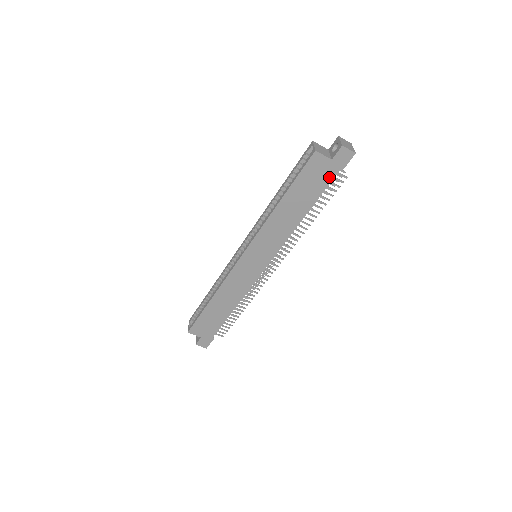
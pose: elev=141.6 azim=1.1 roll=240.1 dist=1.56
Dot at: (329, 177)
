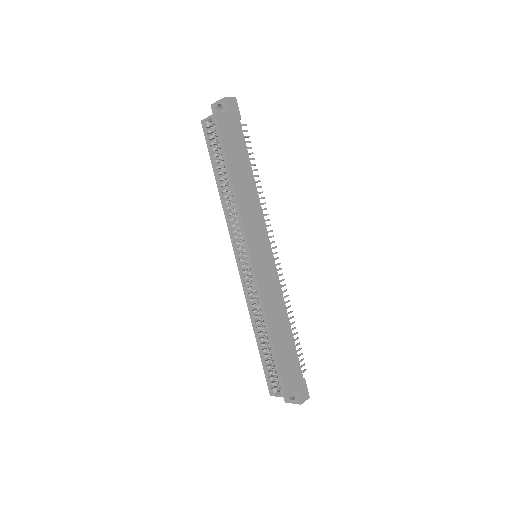
Dot at: (239, 130)
